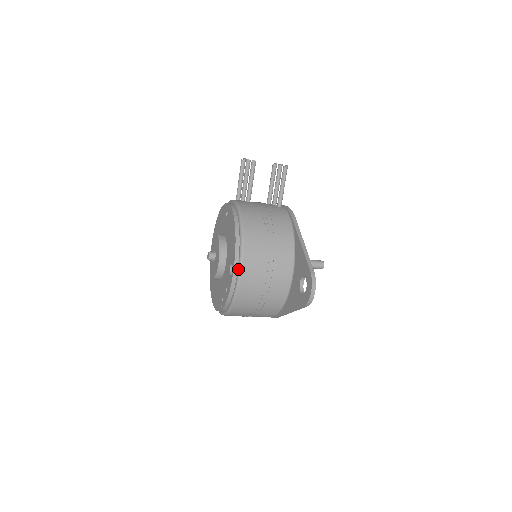
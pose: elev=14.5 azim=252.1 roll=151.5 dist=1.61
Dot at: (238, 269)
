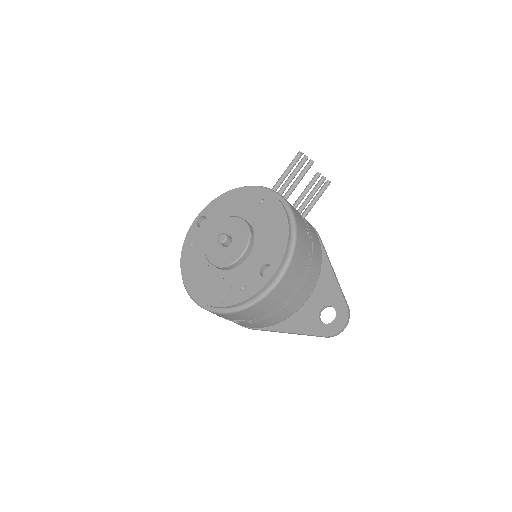
Dot at: (280, 275)
